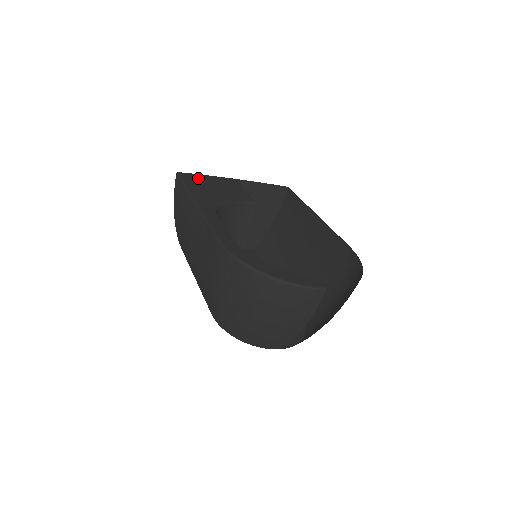
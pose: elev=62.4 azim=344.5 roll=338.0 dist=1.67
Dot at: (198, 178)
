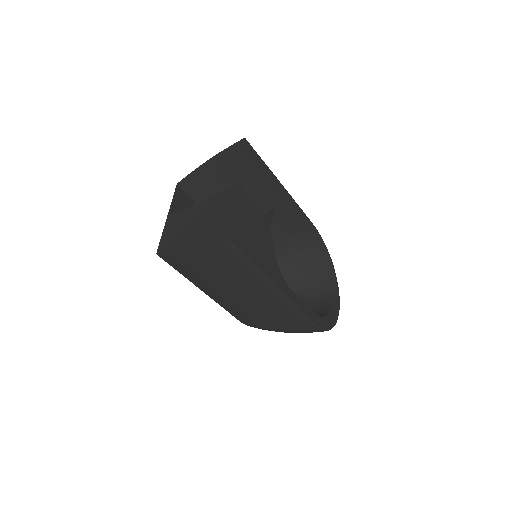
Dot at: (240, 231)
